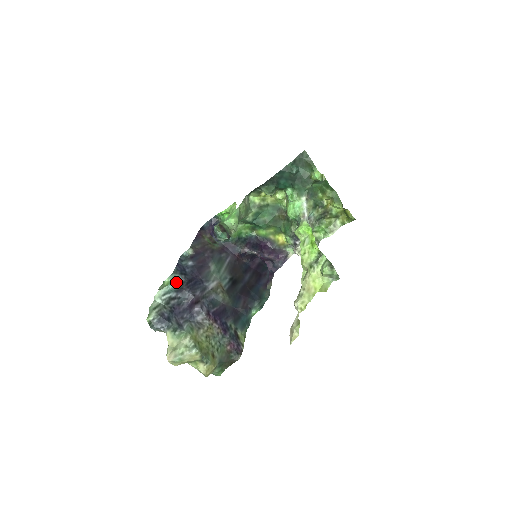
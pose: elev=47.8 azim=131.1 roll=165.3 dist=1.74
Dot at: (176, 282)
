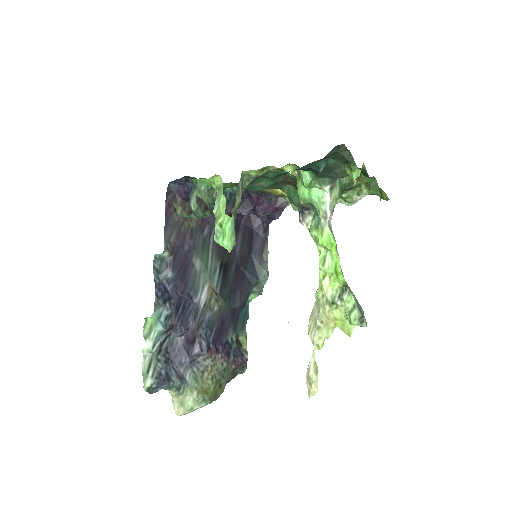
Dot at: (162, 320)
